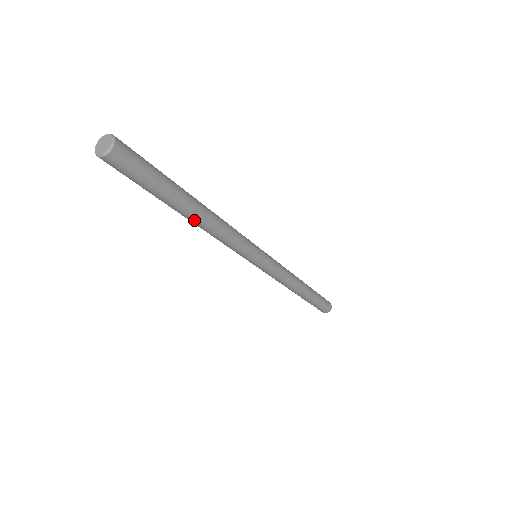
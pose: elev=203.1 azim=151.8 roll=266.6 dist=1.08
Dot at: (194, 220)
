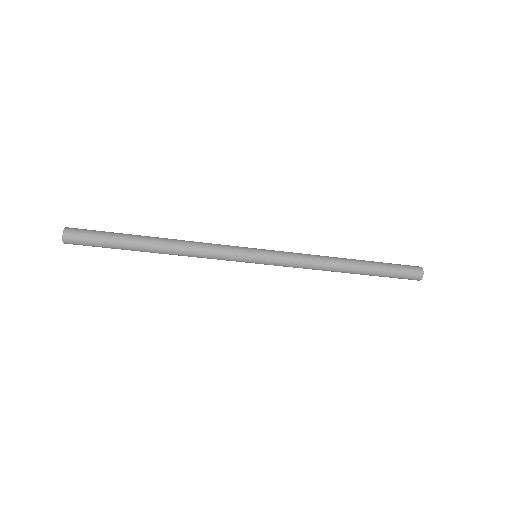
Dot at: (160, 253)
